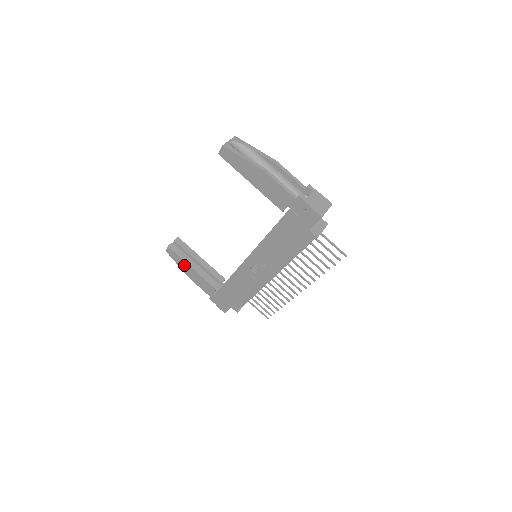
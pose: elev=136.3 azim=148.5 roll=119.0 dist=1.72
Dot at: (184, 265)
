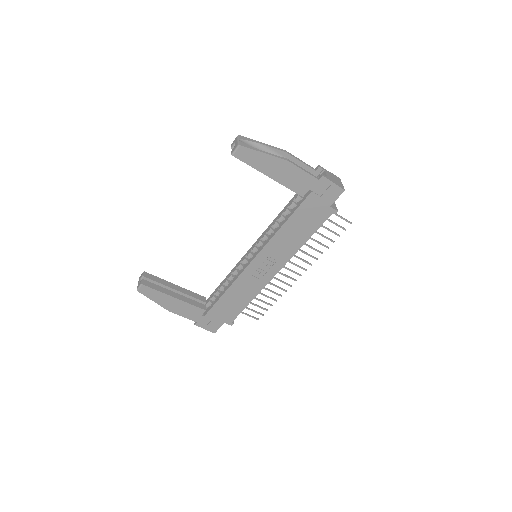
Dot at: (163, 298)
